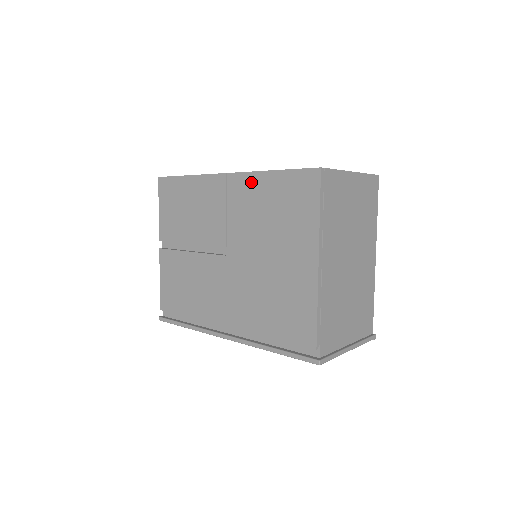
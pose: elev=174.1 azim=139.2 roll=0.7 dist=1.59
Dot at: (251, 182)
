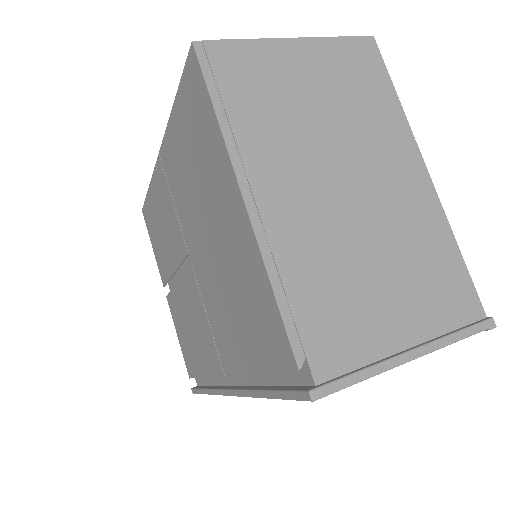
Dot at: (170, 142)
